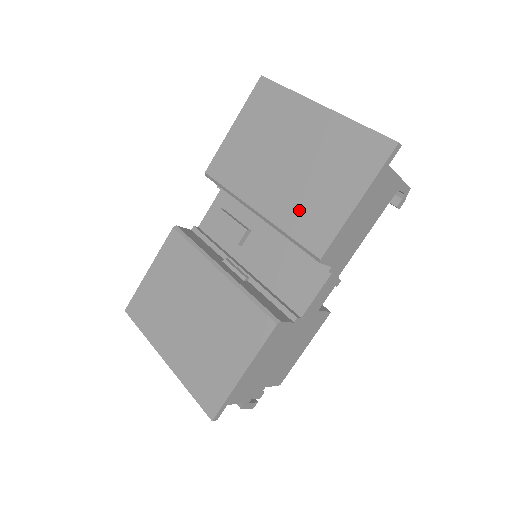
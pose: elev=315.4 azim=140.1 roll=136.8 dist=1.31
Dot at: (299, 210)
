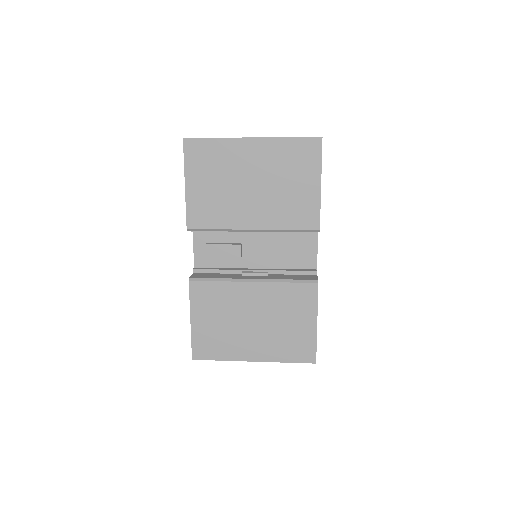
Dot at: (284, 211)
